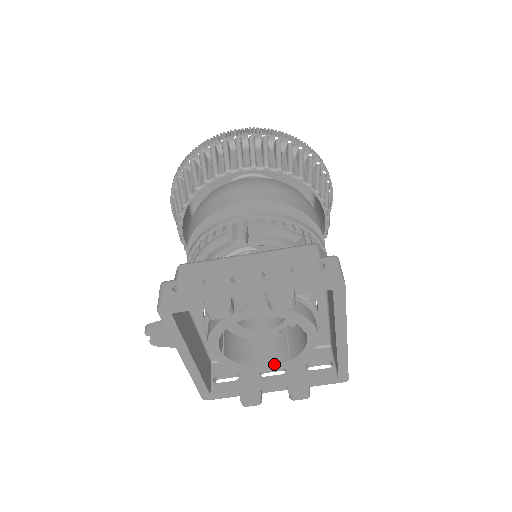
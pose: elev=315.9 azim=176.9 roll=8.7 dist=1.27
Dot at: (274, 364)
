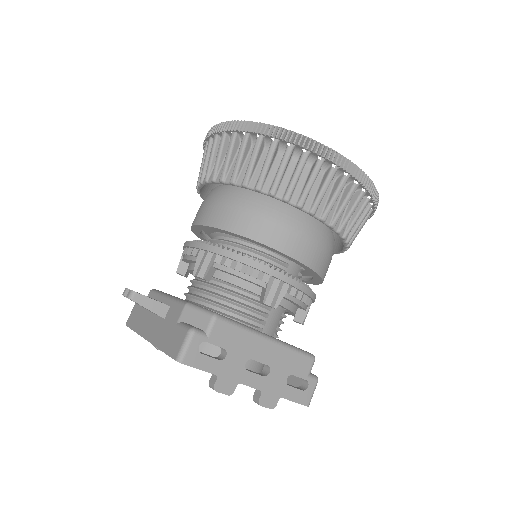
Dot at: occluded
